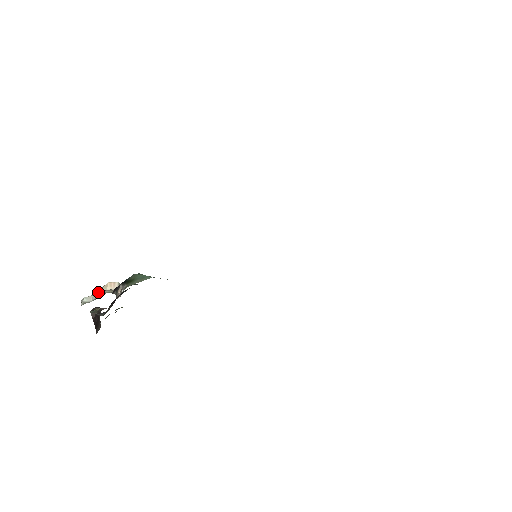
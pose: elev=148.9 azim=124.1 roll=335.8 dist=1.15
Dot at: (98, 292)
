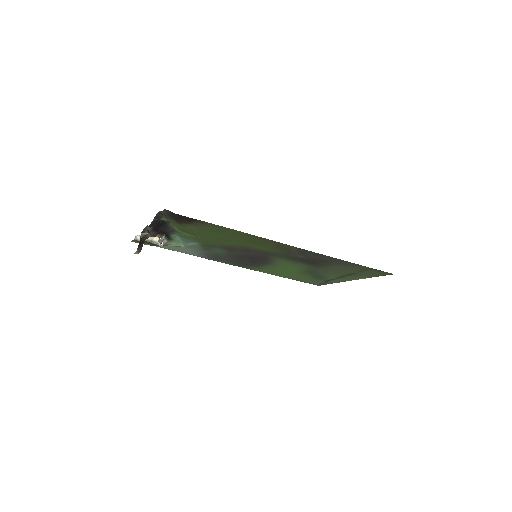
Dot at: occluded
